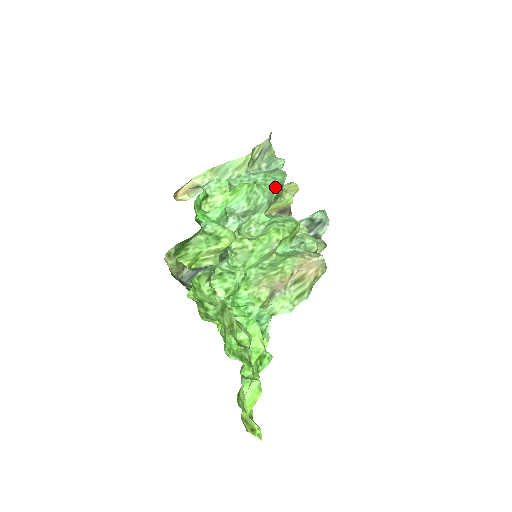
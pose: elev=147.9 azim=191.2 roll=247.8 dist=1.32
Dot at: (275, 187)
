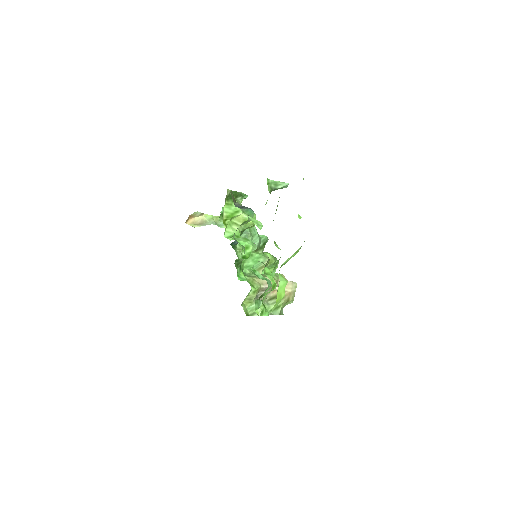
Dot at: (263, 239)
